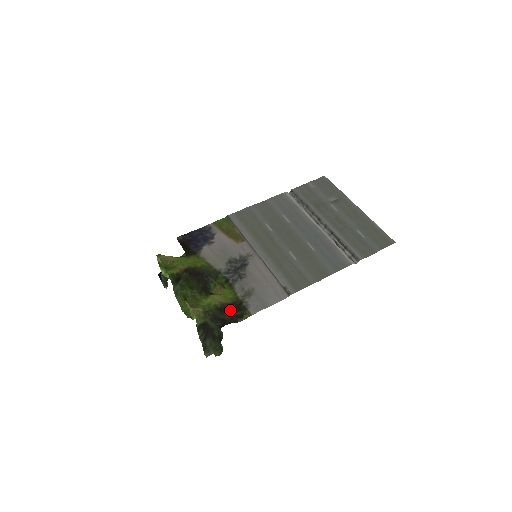
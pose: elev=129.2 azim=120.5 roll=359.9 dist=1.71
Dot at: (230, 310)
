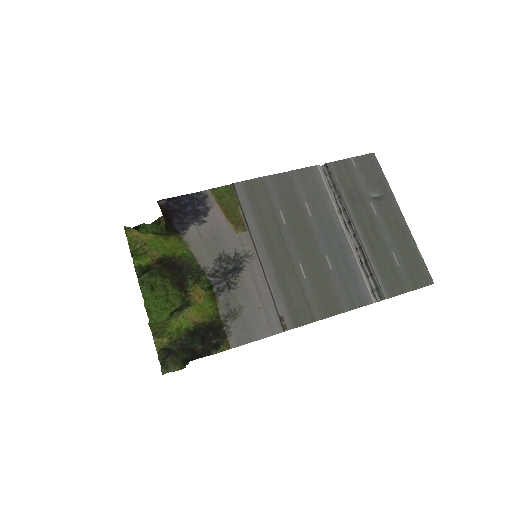
Dot at: (205, 335)
